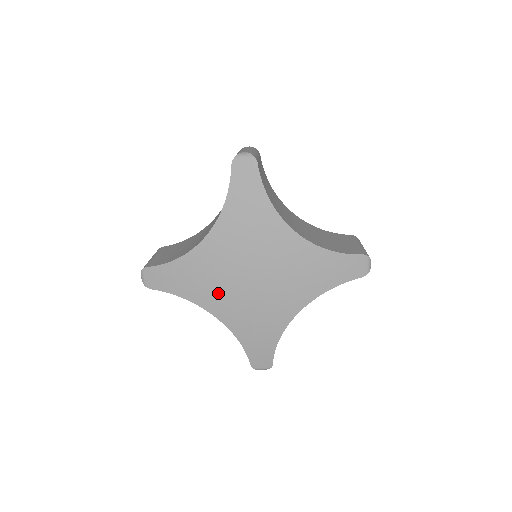
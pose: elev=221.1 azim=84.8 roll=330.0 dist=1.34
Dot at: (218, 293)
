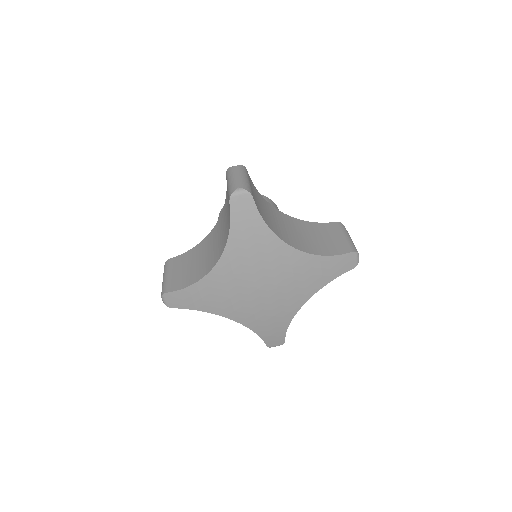
Dot at: (233, 304)
